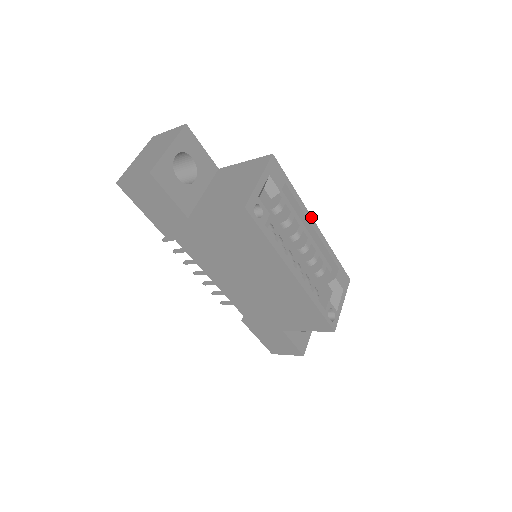
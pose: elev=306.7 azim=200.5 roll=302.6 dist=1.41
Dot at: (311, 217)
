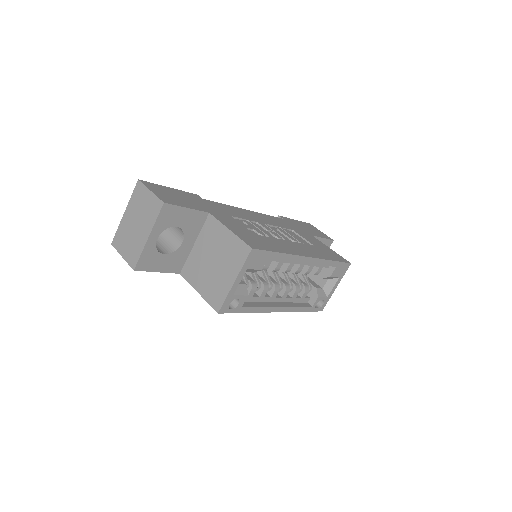
Dot at: (303, 257)
